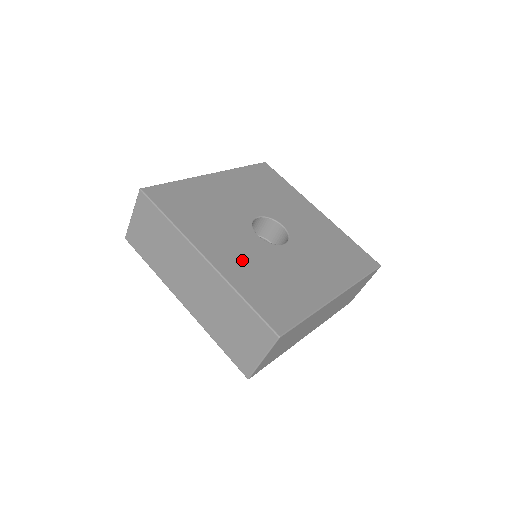
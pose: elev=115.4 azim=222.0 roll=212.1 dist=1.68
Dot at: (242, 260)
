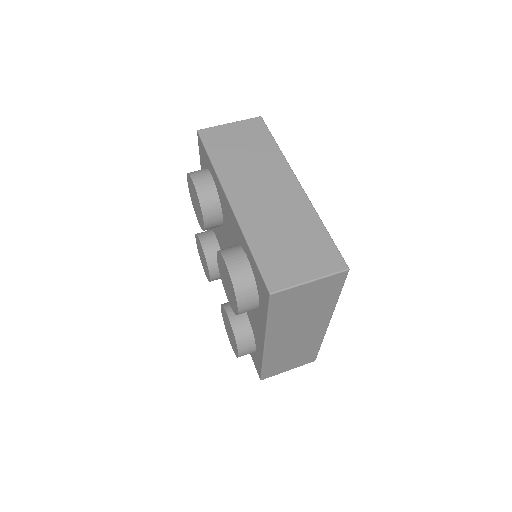
Dot at: occluded
